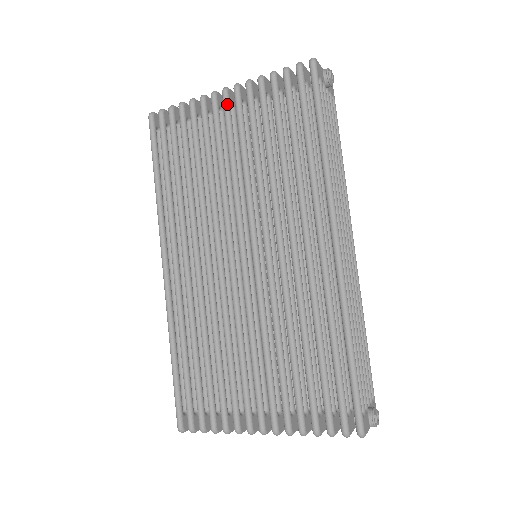
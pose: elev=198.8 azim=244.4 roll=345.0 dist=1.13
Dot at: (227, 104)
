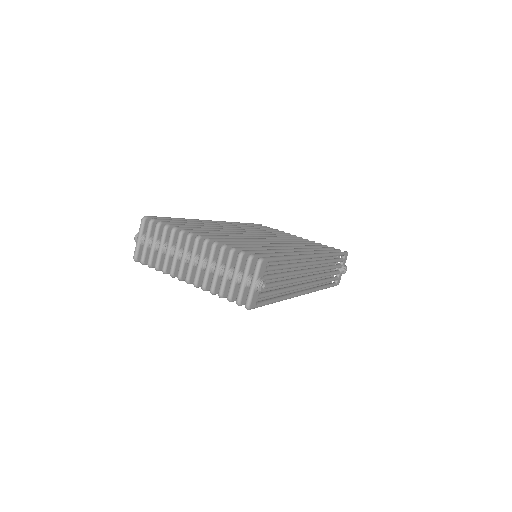
Dot at: occluded
